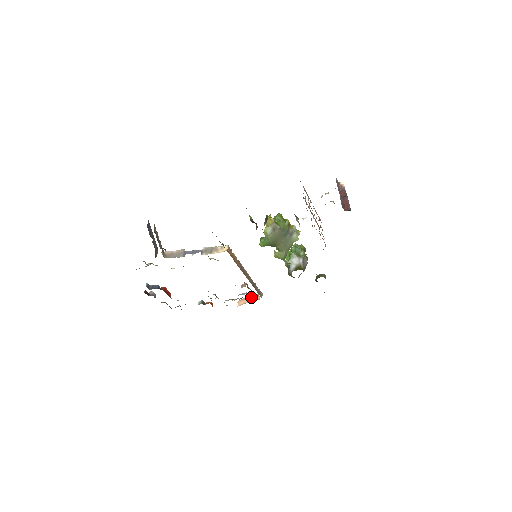
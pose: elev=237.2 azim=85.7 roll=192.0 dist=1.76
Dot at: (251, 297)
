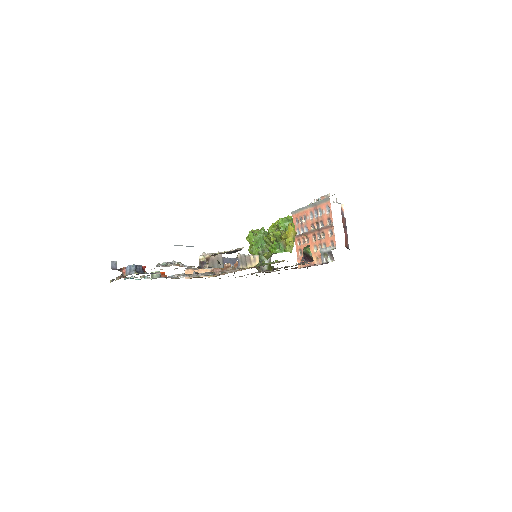
Dot at: (202, 270)
